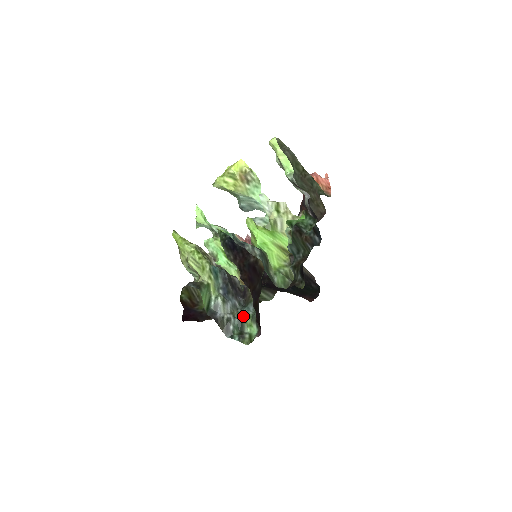
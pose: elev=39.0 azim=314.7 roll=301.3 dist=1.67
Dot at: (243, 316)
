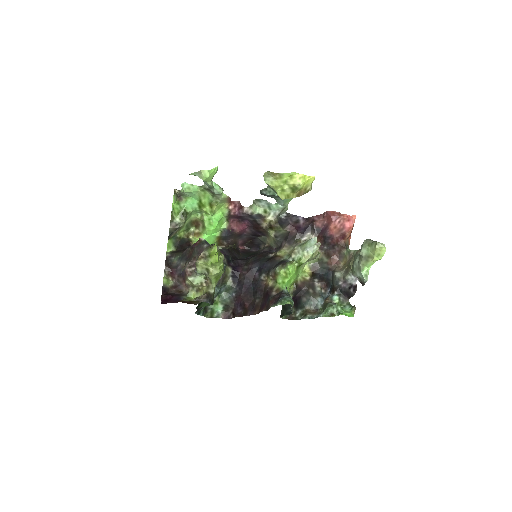
Dot at: (215, 297)
